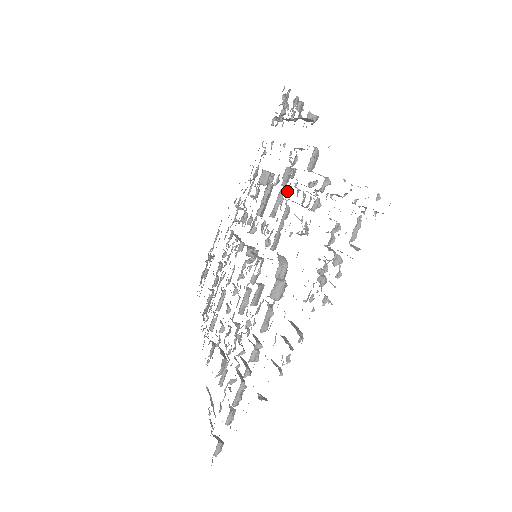
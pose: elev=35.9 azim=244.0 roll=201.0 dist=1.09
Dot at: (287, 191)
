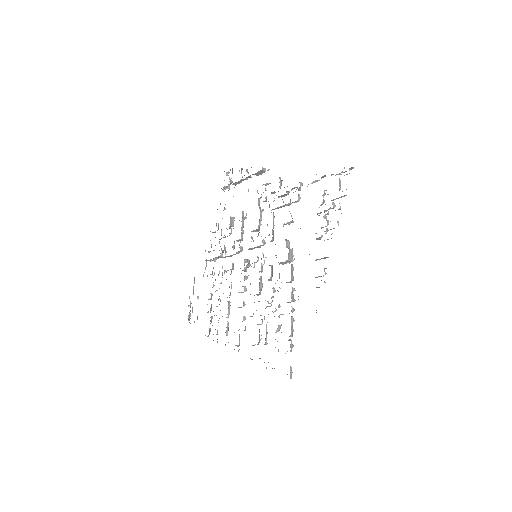
Dot at: occluded
